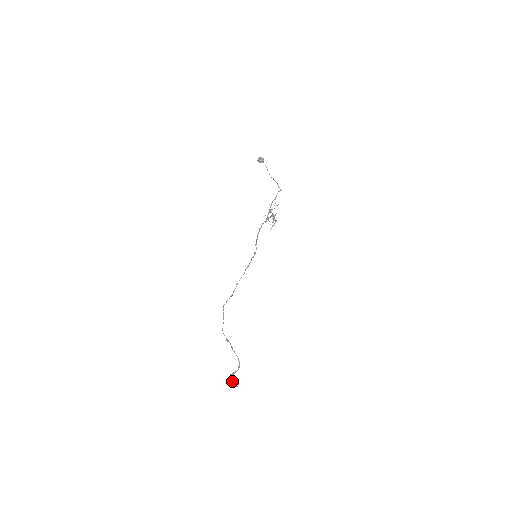
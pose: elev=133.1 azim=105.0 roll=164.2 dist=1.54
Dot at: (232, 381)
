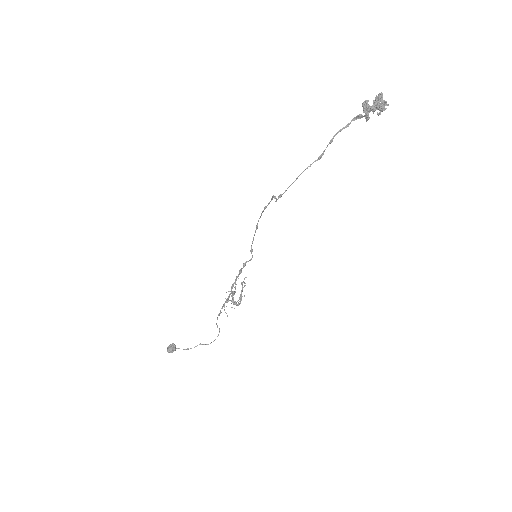
Dot at: (373, 100)
